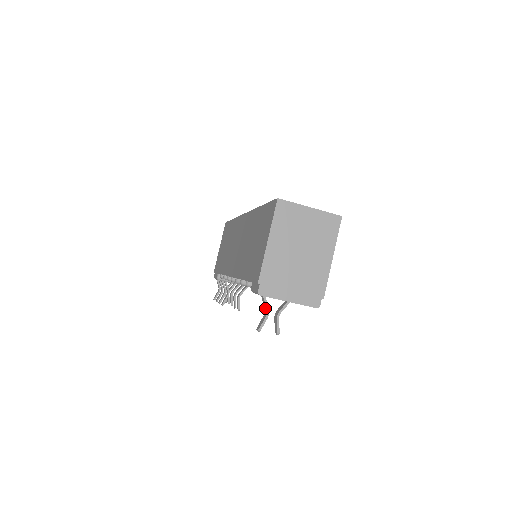
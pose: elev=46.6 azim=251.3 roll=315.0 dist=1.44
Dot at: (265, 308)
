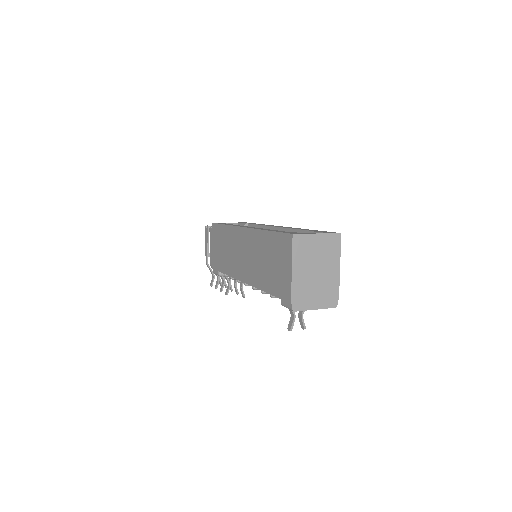
Dot at: (291, 312)
